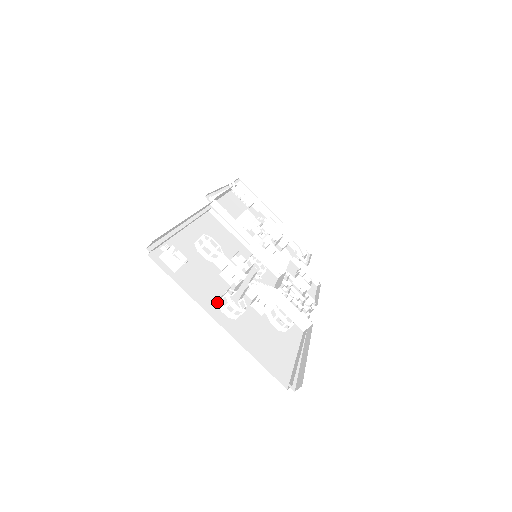
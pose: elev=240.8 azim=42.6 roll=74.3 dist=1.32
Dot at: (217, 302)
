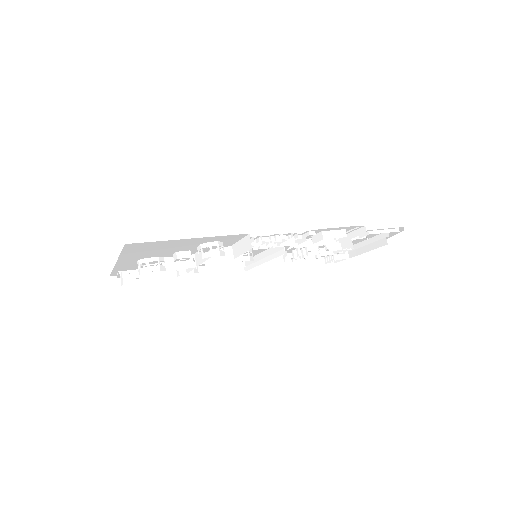
Dot at: occluded
